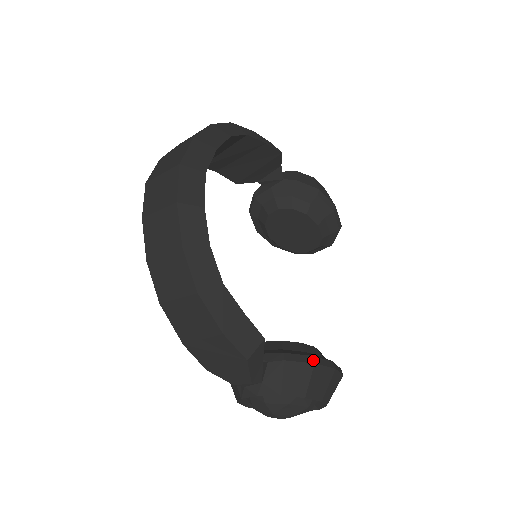
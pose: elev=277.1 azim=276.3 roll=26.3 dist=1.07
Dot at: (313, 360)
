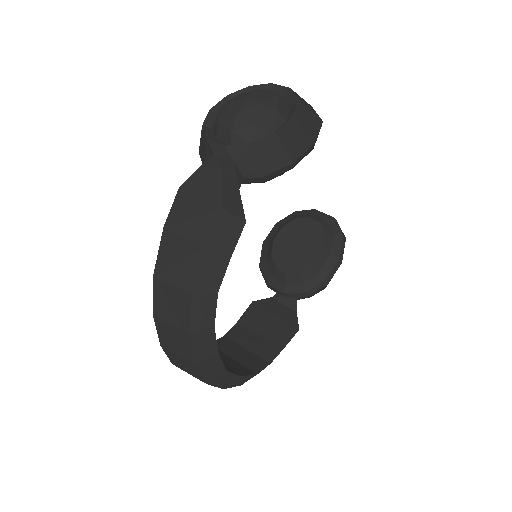
Dot at: (327, 282)
